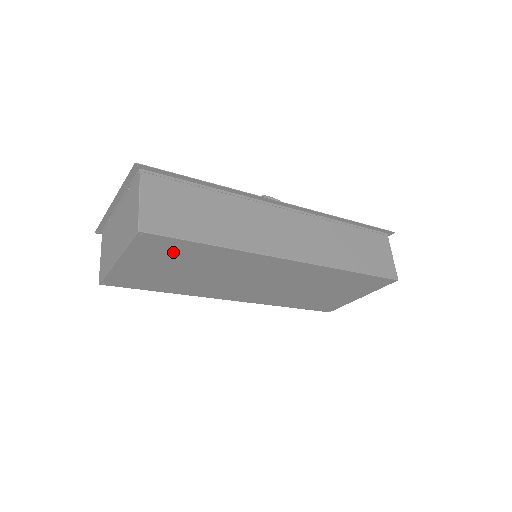
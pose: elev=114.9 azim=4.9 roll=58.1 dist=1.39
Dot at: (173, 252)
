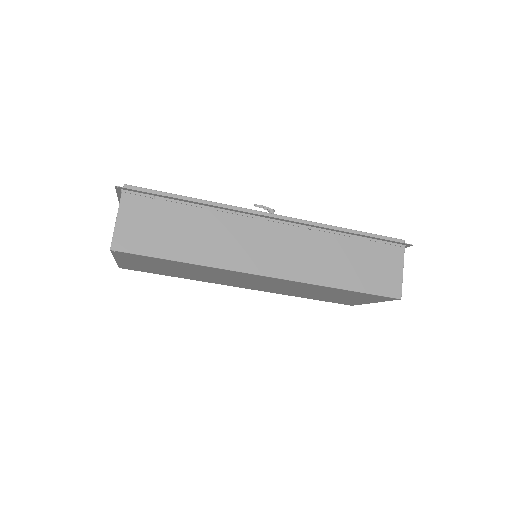
Dot at: (153, 261)
